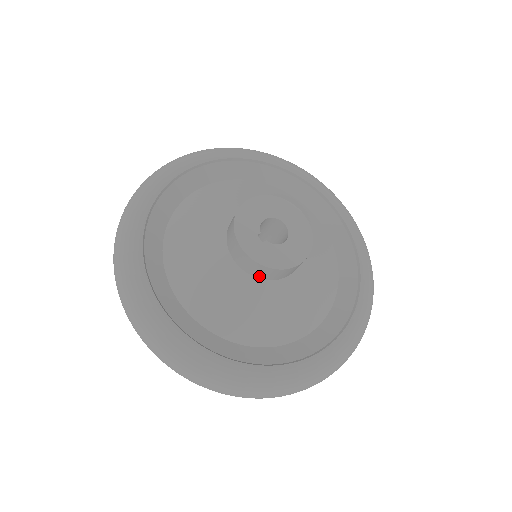
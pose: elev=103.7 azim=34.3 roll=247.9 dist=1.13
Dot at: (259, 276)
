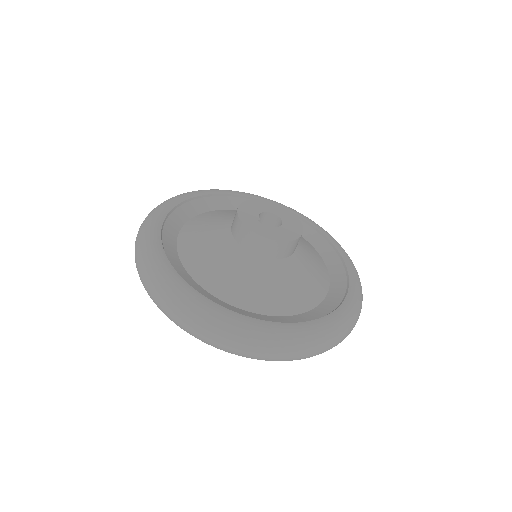
Dot at: (262, 254)
